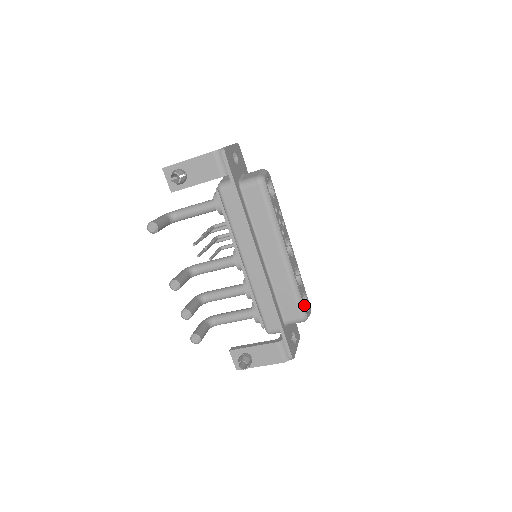
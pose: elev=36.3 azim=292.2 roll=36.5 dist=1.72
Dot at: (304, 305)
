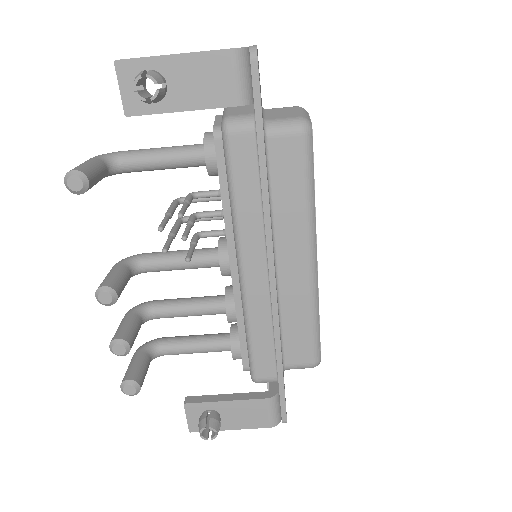
Dot at: occluded
